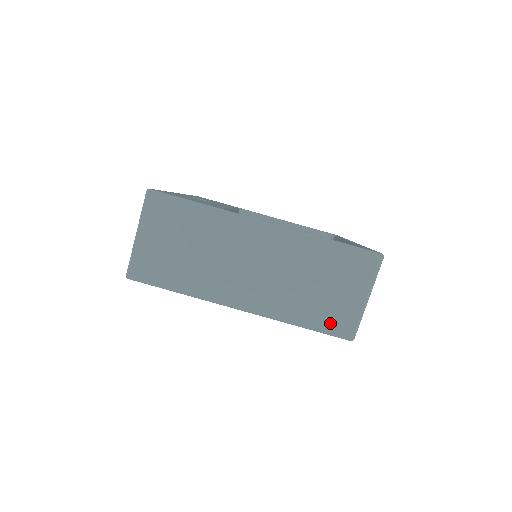
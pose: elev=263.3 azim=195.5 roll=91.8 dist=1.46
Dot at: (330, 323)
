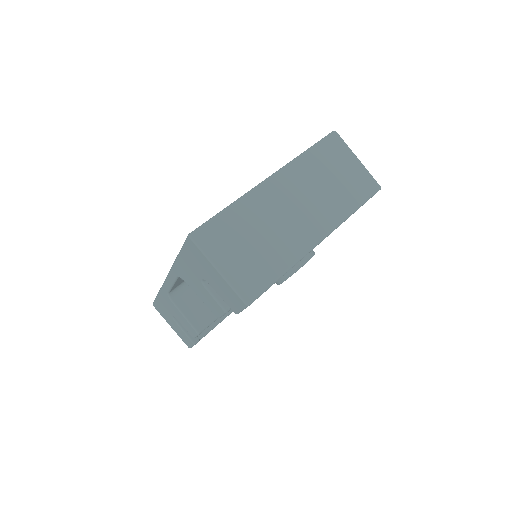
Dot at: (363, 191)
